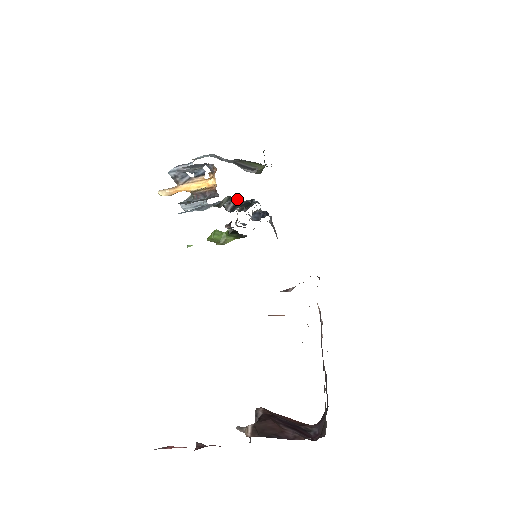
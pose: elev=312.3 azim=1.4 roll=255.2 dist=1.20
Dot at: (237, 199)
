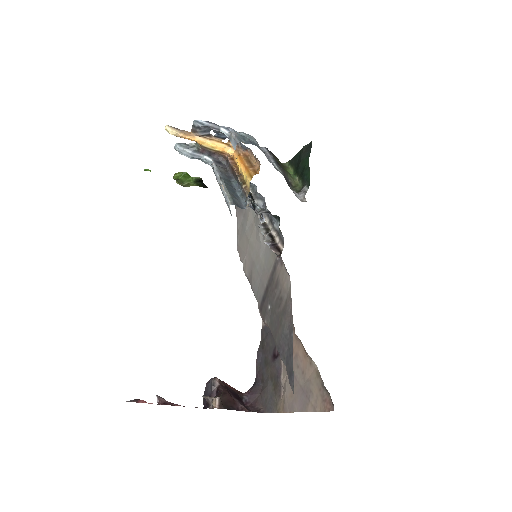
Dot at: occluded
